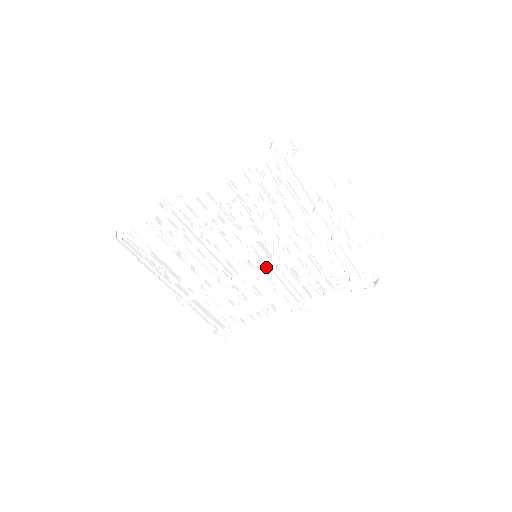
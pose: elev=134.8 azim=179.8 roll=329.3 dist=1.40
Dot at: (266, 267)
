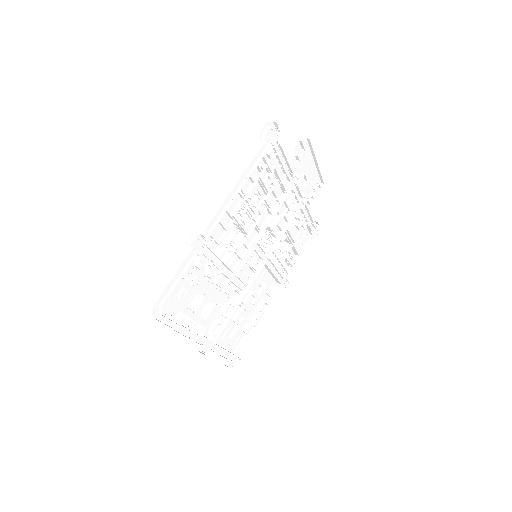
Dot at: occluded
